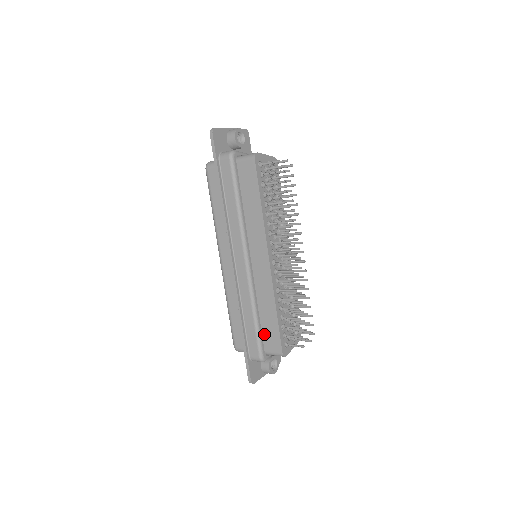
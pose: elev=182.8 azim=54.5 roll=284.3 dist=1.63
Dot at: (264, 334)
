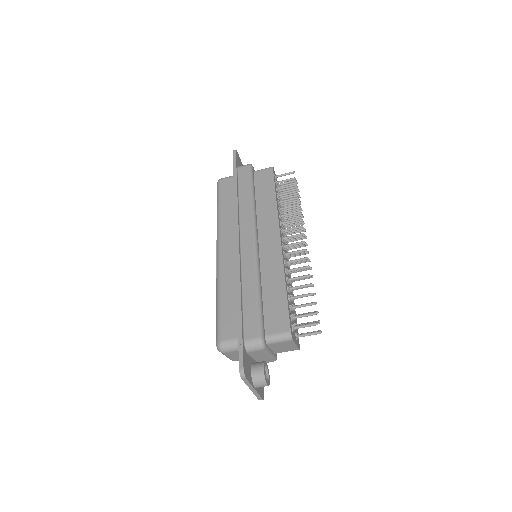
Dot at: (266, 314)
